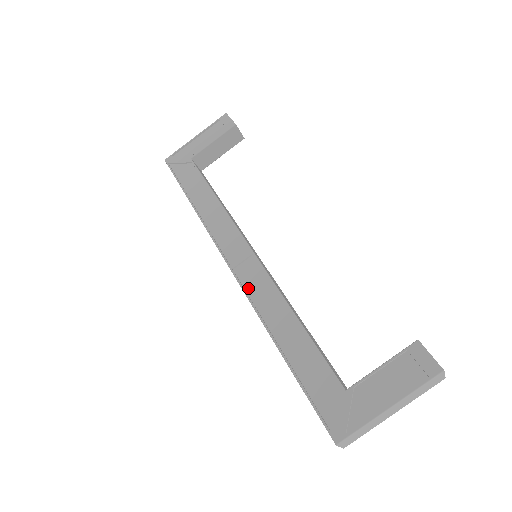
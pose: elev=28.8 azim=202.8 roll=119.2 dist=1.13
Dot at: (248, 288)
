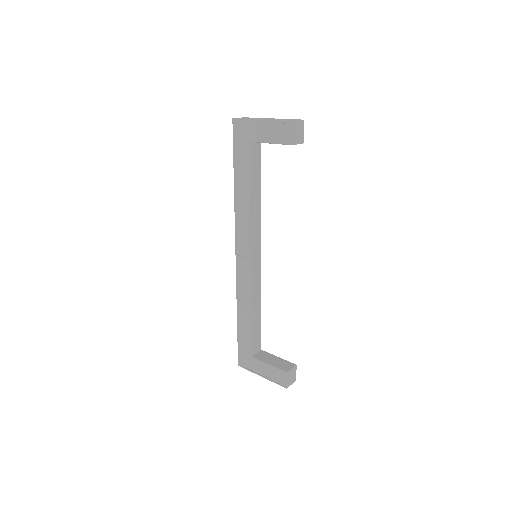
Dot at: (239, 276)
